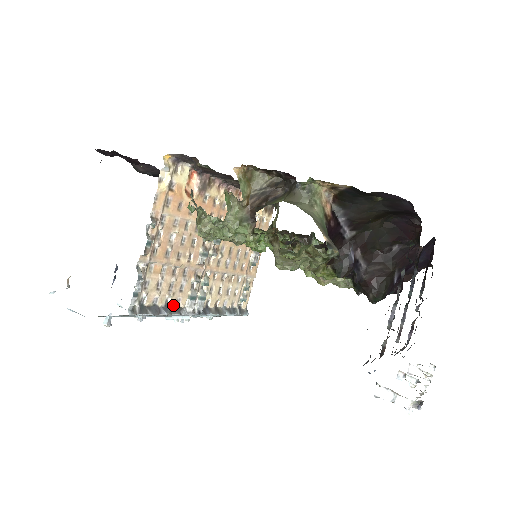
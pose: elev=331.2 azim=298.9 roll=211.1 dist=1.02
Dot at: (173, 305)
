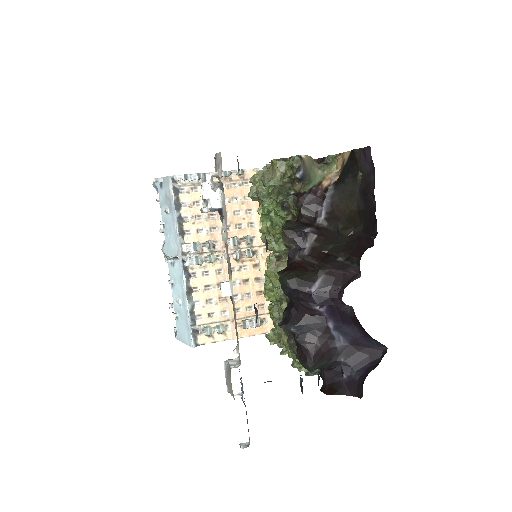
Dot at: (184, 227)
